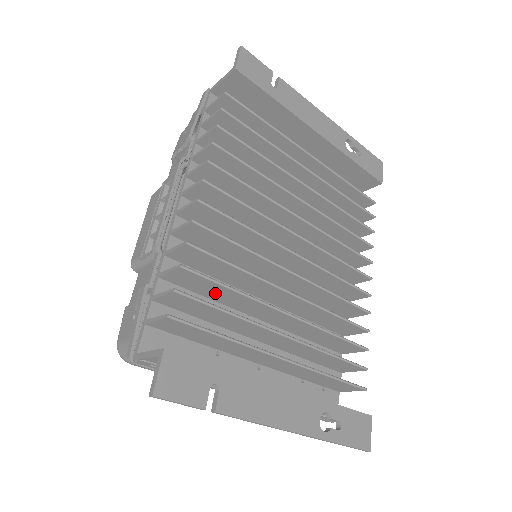
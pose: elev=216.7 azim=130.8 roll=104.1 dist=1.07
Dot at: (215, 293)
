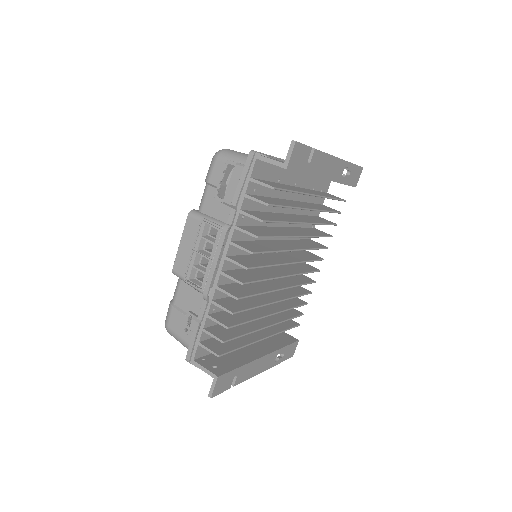
Dot at: (237, 316)
